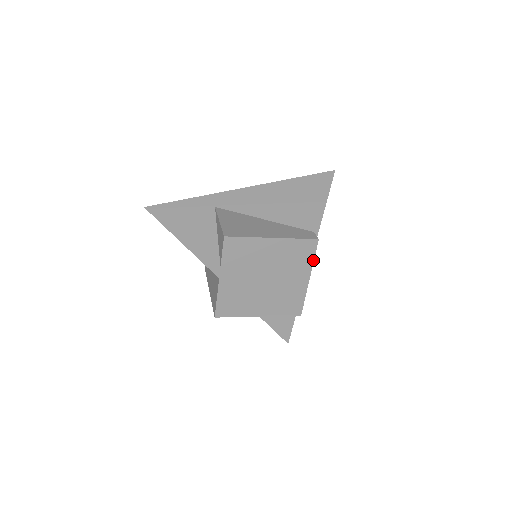
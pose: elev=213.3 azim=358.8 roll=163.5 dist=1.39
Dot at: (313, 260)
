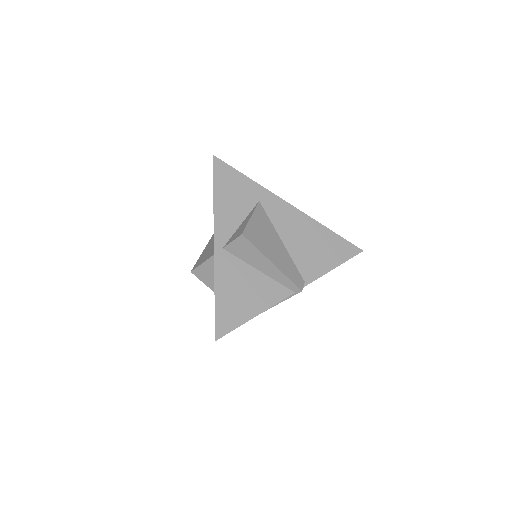
Dot at: (286, 299)
